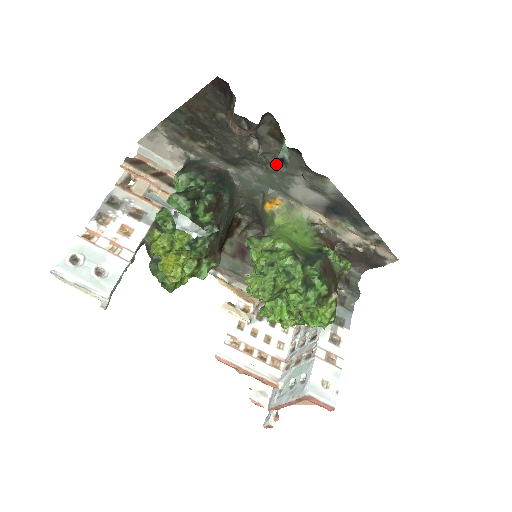
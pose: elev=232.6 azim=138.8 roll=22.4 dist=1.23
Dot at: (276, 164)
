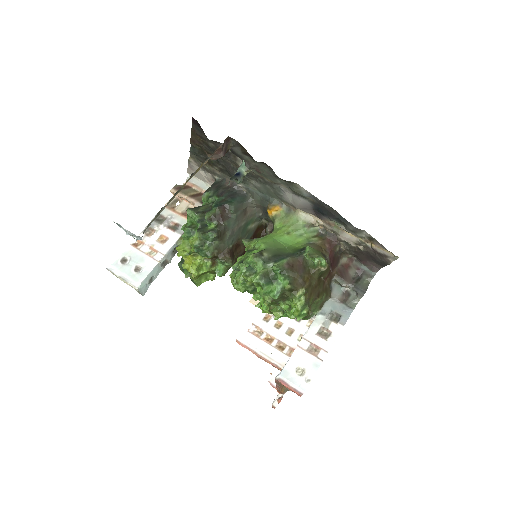
Dot at: (230, 178)
